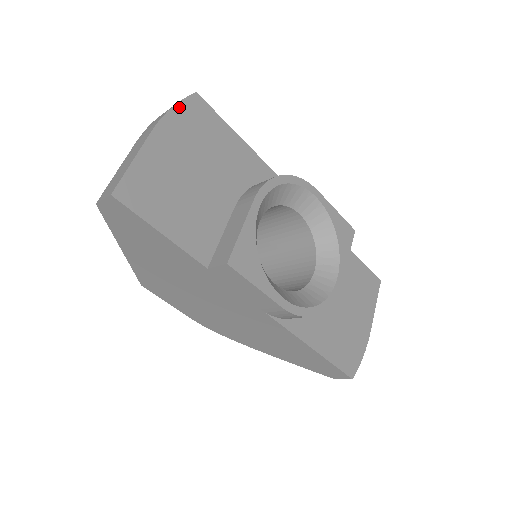
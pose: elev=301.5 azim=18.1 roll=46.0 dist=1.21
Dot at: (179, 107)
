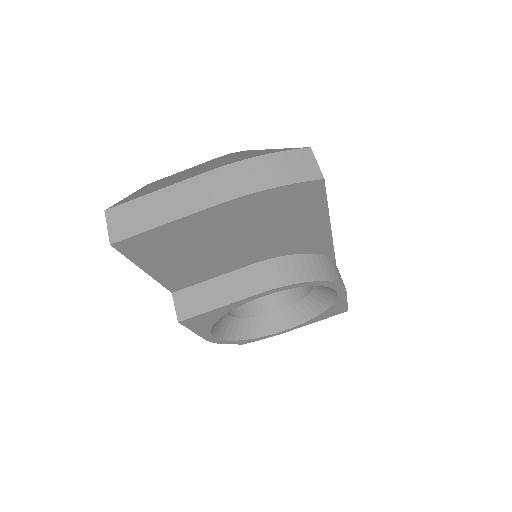
Dot at: (280, 189)
